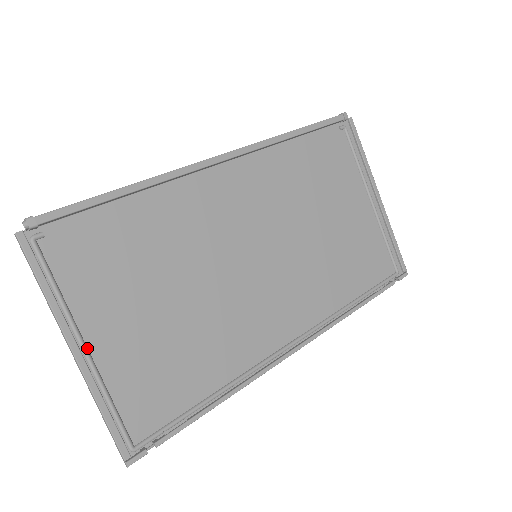
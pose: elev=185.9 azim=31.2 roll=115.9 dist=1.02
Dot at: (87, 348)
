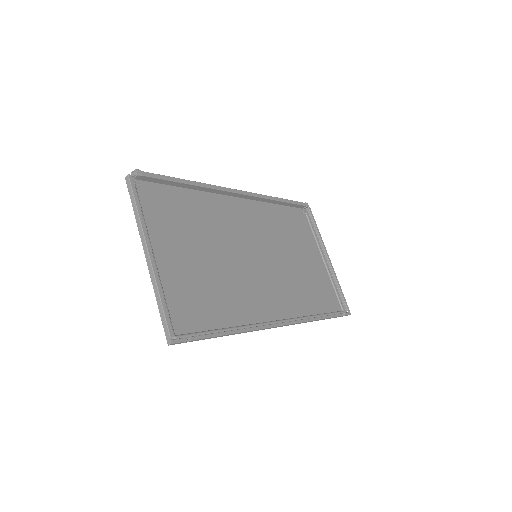
Dot at: (154, 257)
